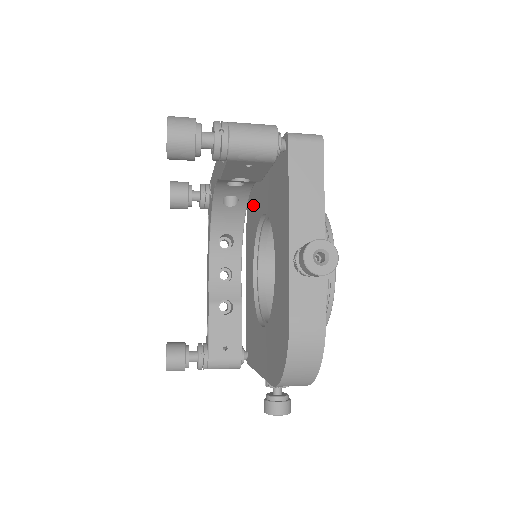
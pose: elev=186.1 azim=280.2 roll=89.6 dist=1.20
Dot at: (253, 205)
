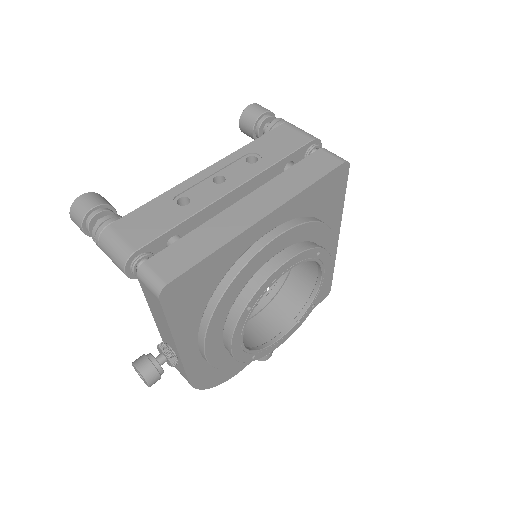
Dot at: occluded
